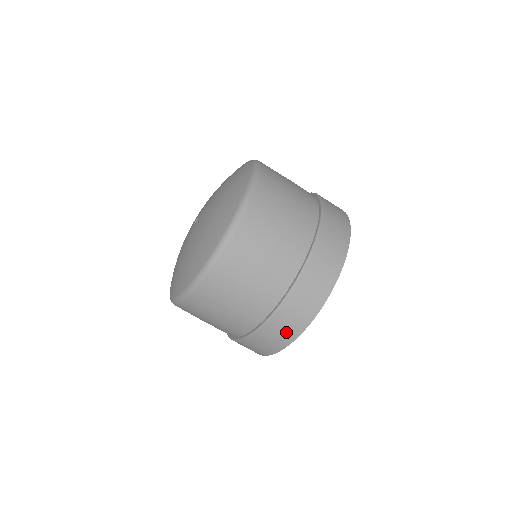
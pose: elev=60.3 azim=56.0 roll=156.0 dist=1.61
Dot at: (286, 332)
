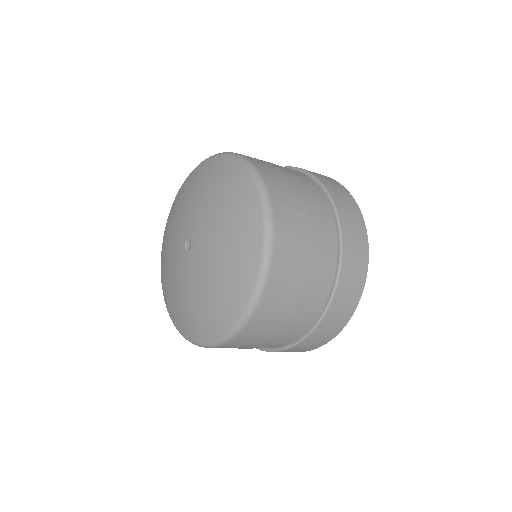
Dot at: occluded
